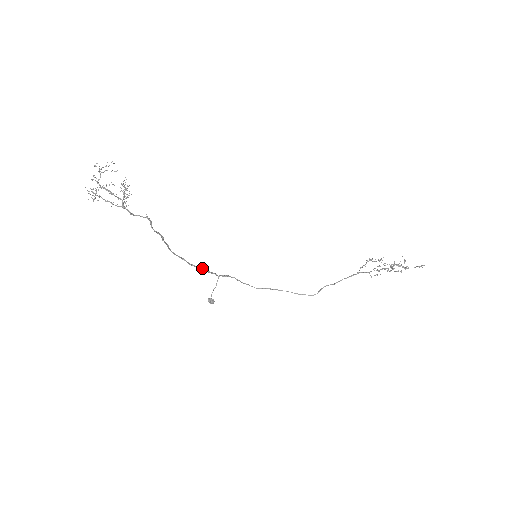
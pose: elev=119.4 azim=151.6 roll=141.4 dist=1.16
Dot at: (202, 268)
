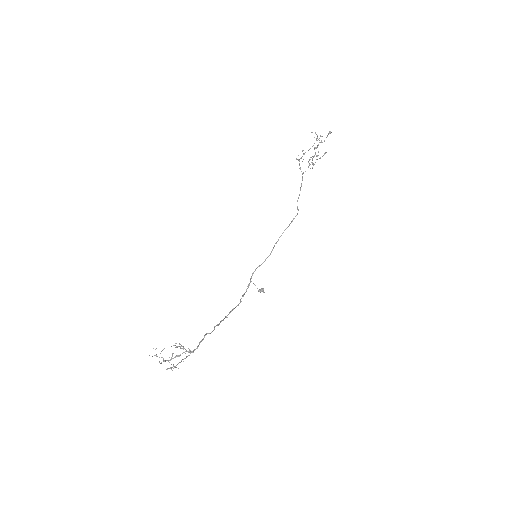
Dot at: (243, 296)
